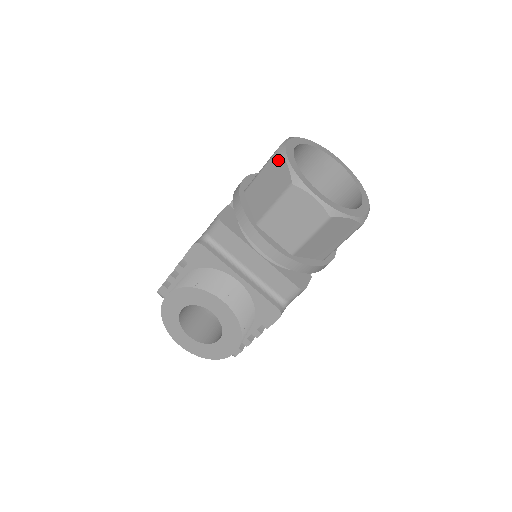
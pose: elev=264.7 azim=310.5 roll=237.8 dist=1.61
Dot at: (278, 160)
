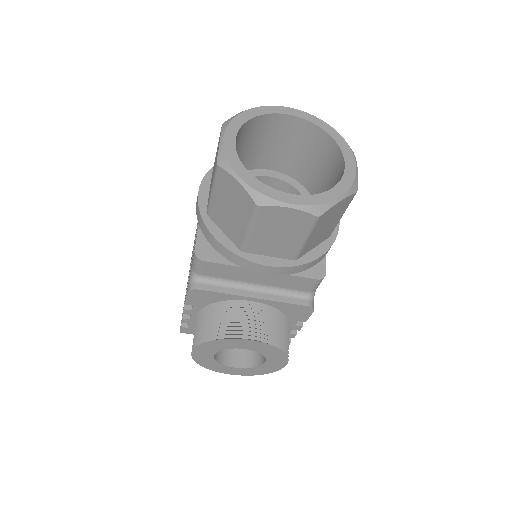
Dot at: (225, 177)
